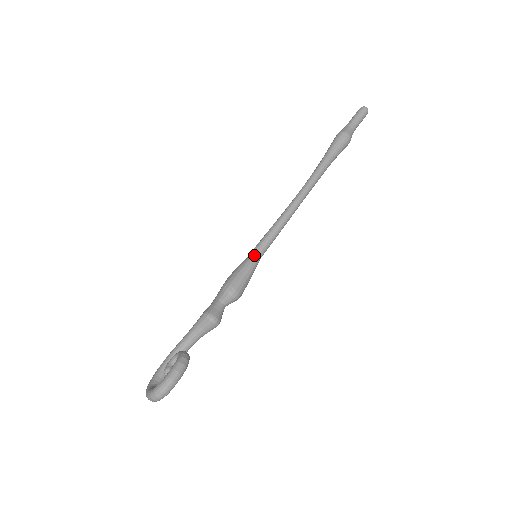
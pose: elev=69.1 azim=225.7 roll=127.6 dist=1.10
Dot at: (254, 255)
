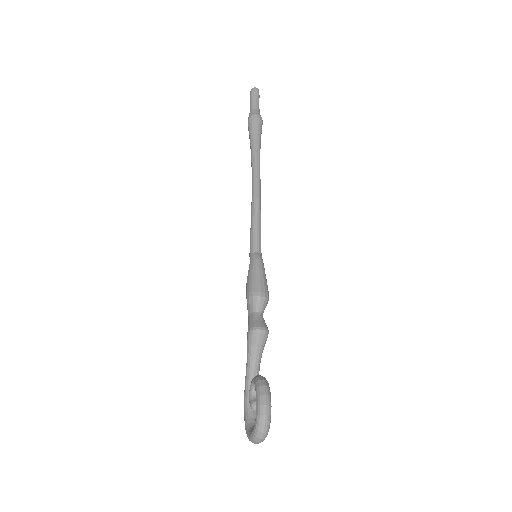
Dot at: (254, 255)
